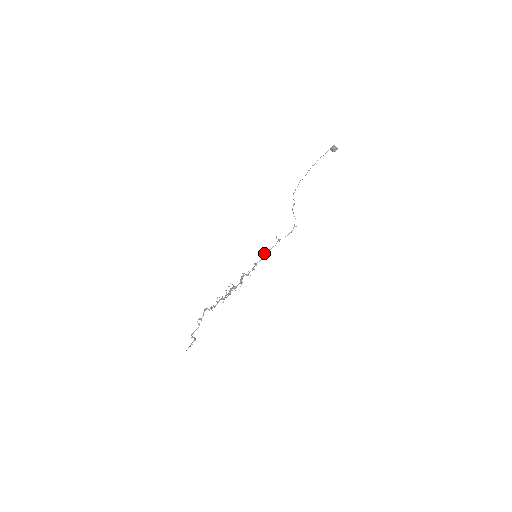
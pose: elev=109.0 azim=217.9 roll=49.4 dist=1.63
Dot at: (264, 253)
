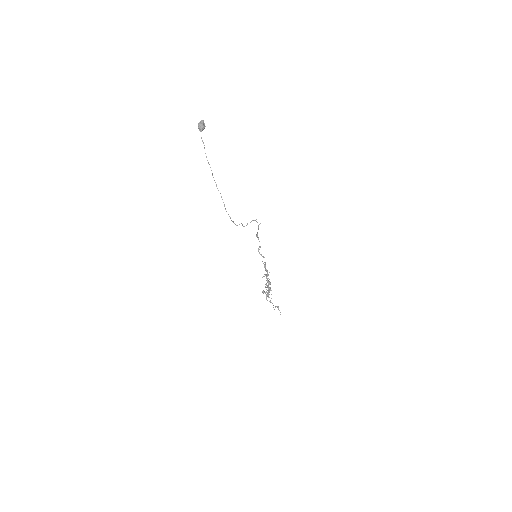
Dot at: occluded
